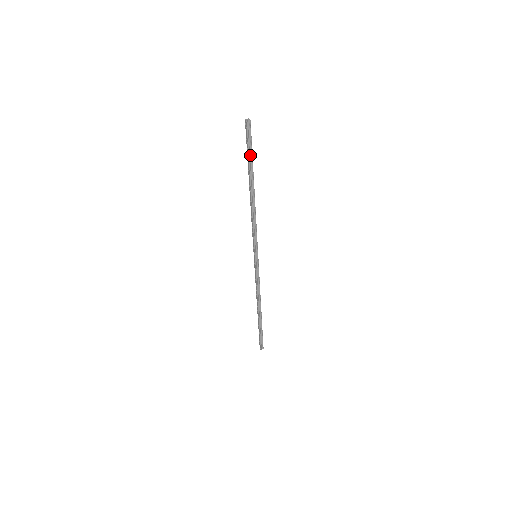
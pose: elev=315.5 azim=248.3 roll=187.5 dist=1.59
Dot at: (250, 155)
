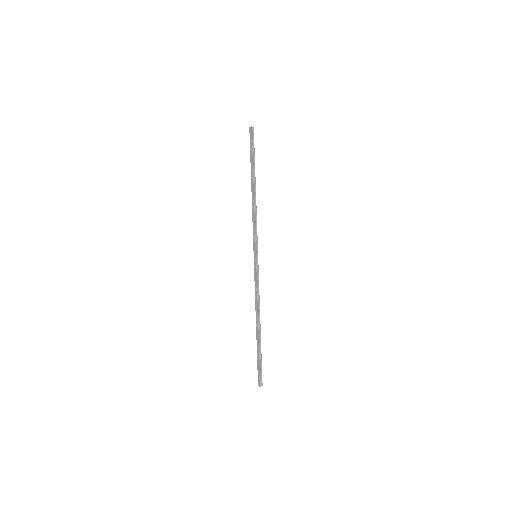
Dot at: (253, 155)
